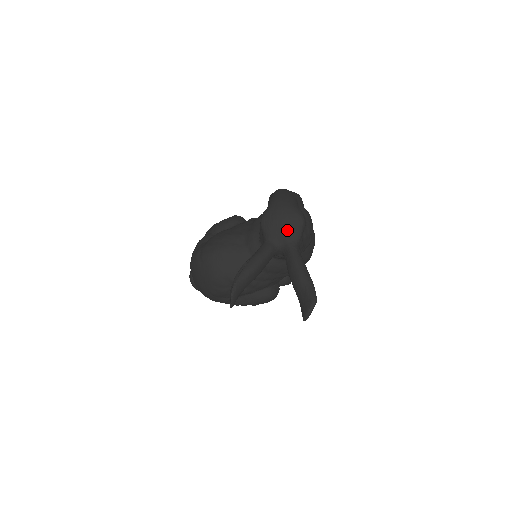
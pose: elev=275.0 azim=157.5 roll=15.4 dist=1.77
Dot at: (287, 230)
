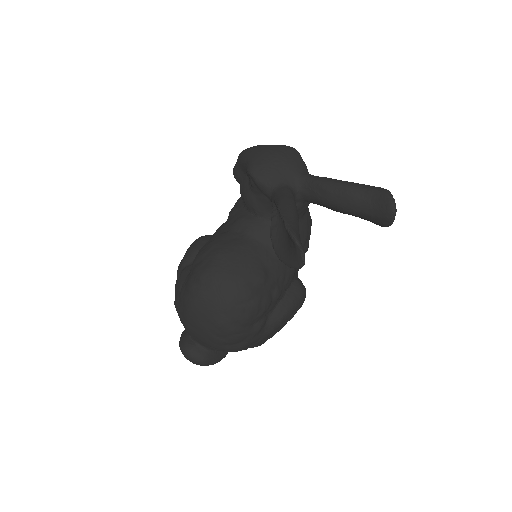
Dot at: (289, 164)
